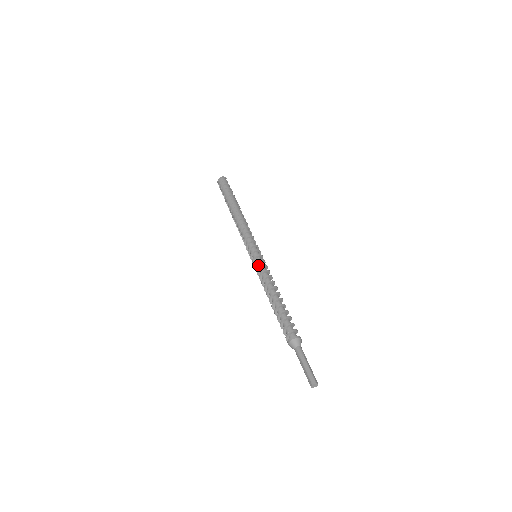
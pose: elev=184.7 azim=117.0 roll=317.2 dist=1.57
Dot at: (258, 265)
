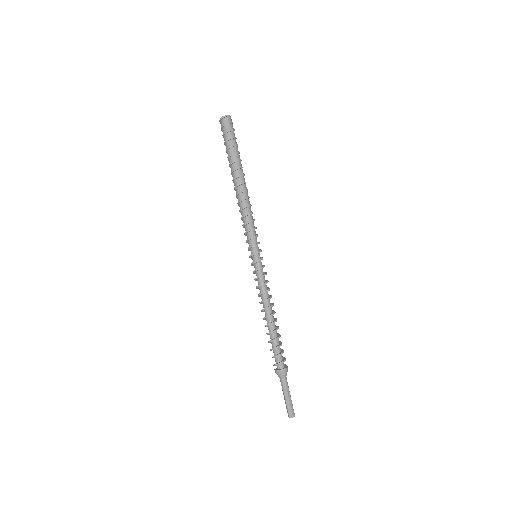
Dot at: (256, 273)
